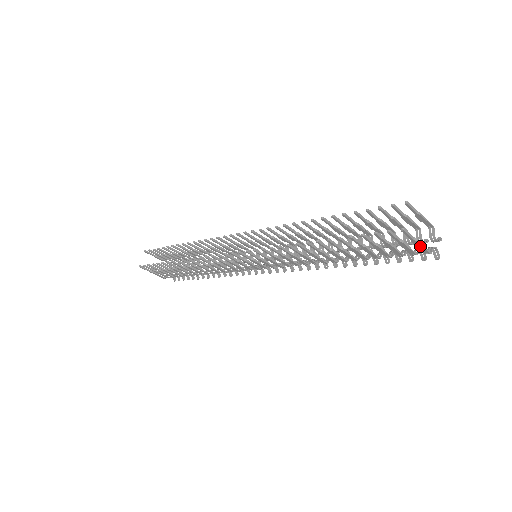
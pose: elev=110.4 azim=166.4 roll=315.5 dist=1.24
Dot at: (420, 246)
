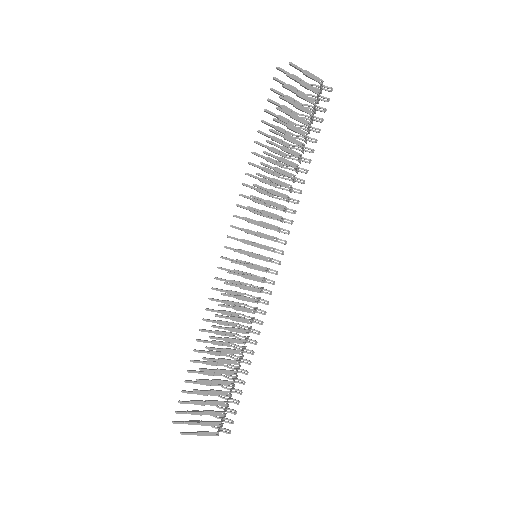
Dot at: (312, 75)
